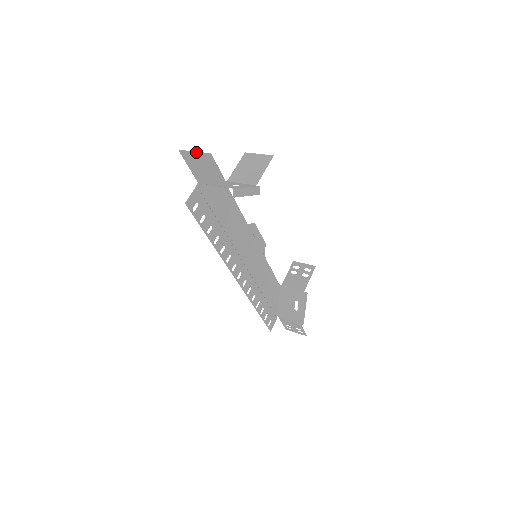
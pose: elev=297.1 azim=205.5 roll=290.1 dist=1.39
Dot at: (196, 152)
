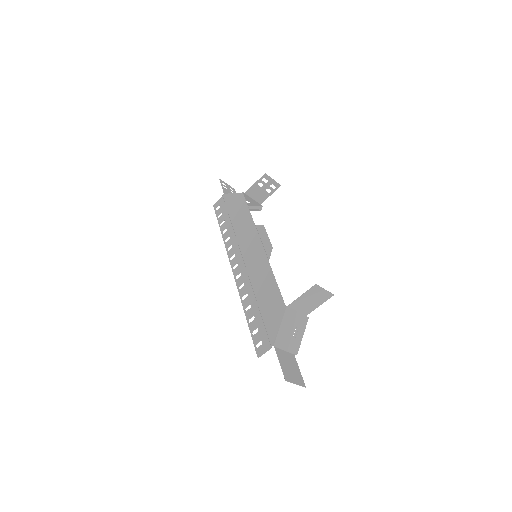
Dot at: occluded
